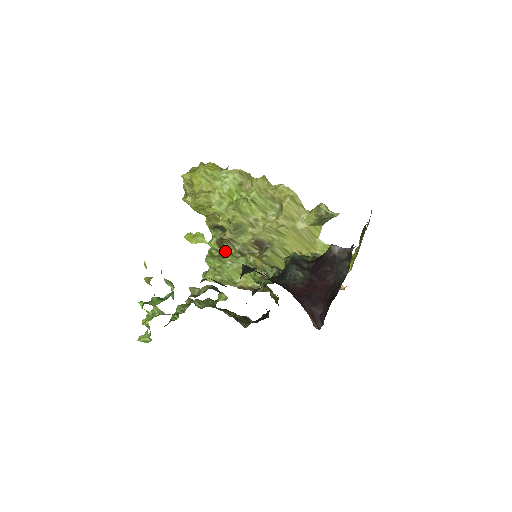
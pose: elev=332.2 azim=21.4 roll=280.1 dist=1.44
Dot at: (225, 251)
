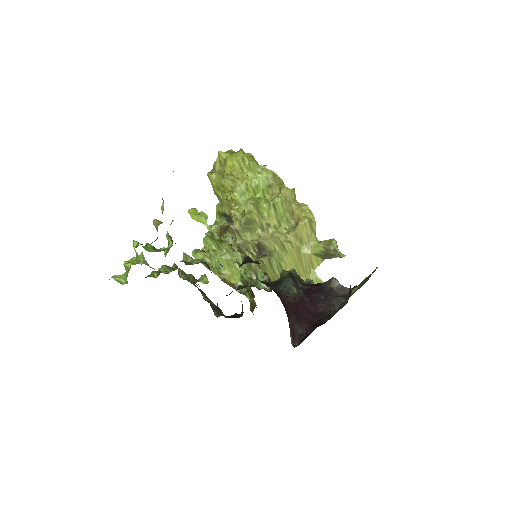
Dot at: (225, 239)
